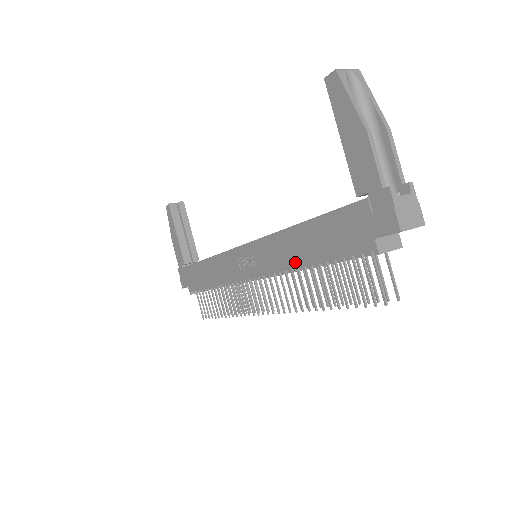
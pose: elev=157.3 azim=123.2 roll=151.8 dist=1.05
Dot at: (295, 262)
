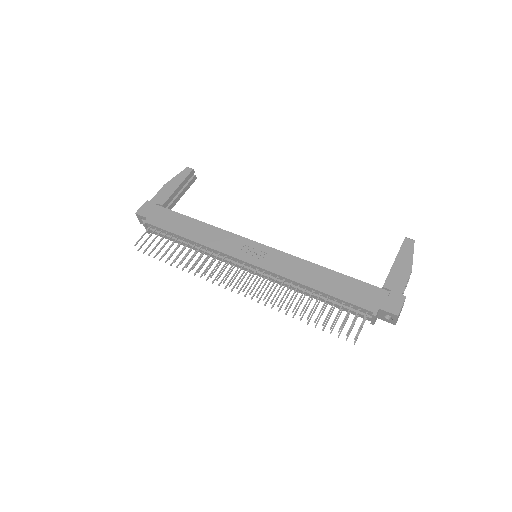
Dot at: (305, 281)
